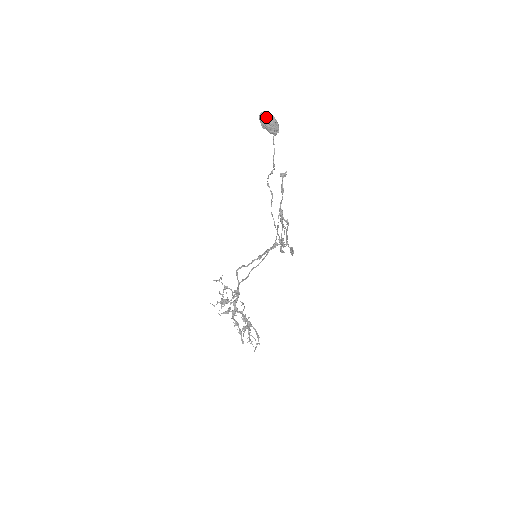
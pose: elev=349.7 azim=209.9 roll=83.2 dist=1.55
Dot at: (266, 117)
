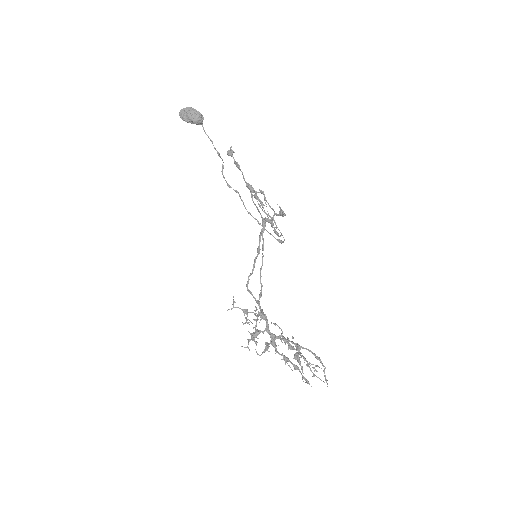
Dot at: (184, 110)
